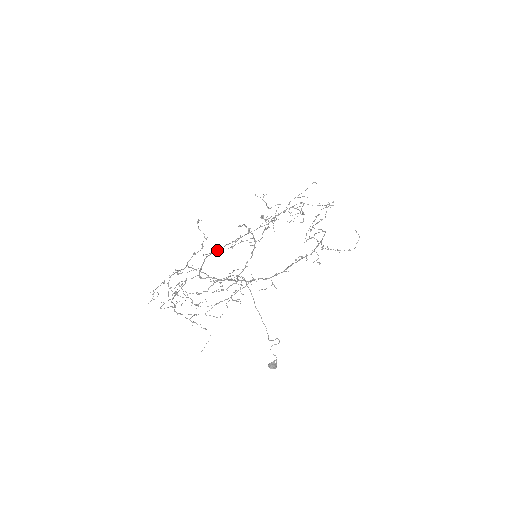
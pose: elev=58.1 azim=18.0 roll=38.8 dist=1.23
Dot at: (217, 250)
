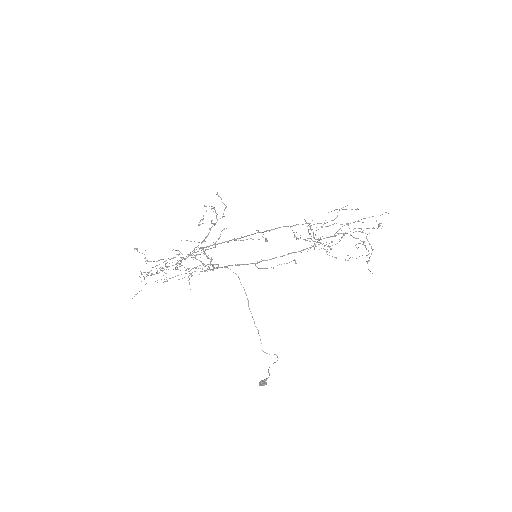
Dot at: occluded
